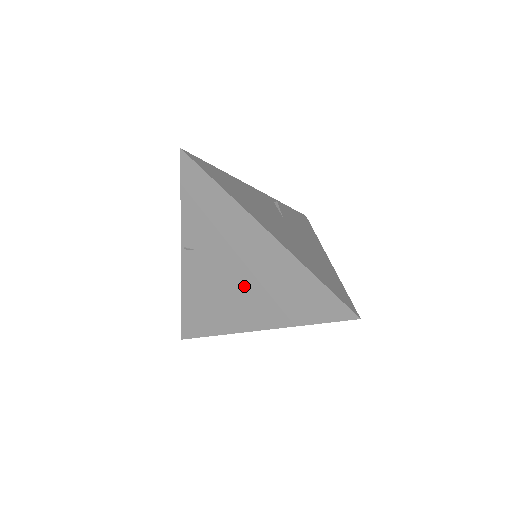
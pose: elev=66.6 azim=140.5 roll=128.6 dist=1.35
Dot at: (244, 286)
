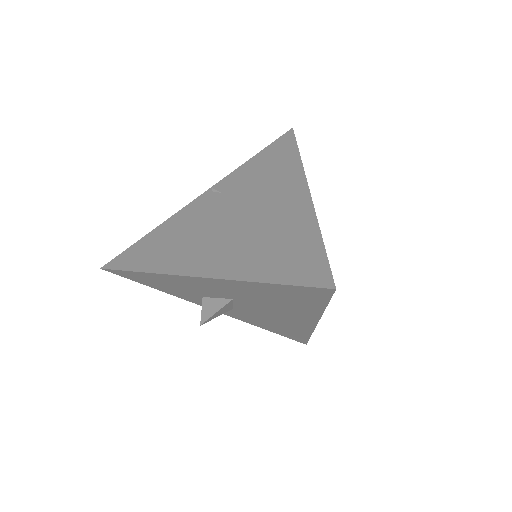
Dot at: (232, 229)
